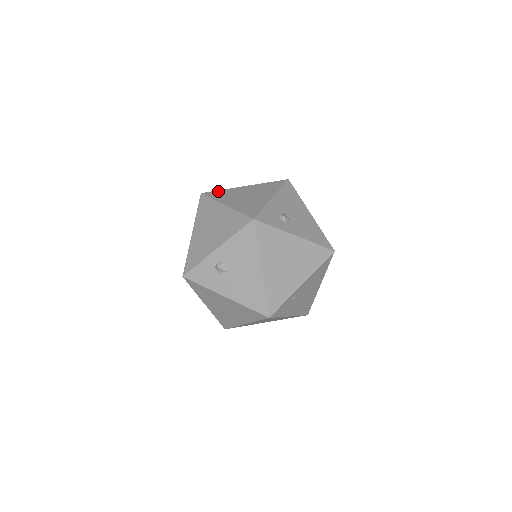
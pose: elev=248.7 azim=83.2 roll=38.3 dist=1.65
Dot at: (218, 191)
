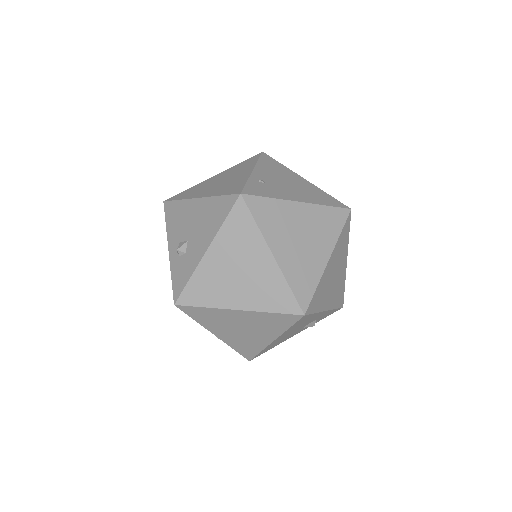
Dot at: occluded
